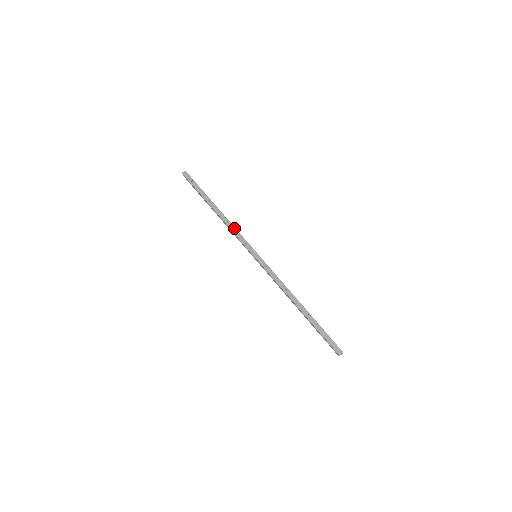
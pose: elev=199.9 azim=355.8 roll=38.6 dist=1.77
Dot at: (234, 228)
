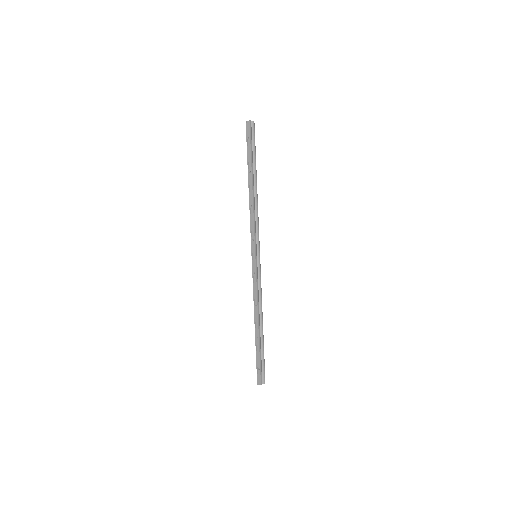
Dot at: (253, 217)
